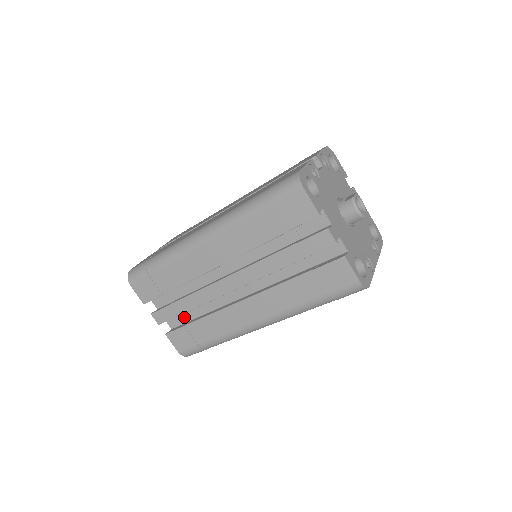
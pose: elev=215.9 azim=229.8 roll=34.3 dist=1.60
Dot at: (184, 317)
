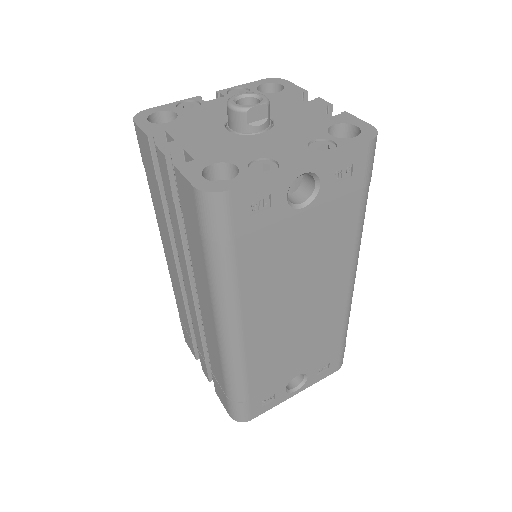
Dot at: occluded
